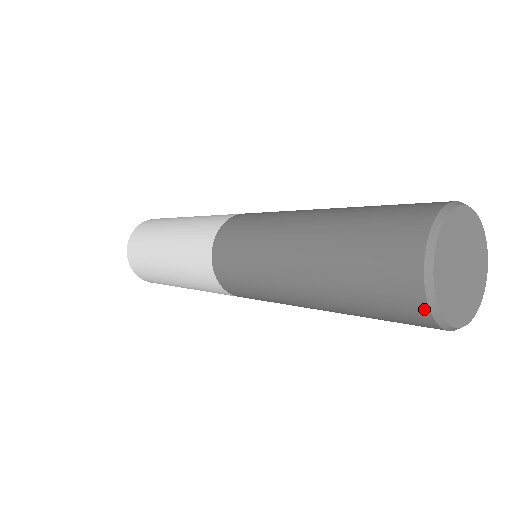
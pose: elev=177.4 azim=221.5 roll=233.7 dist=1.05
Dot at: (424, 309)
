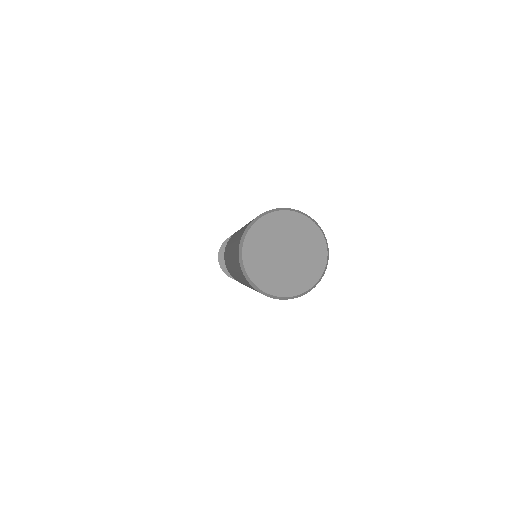
Dot at: occluded
